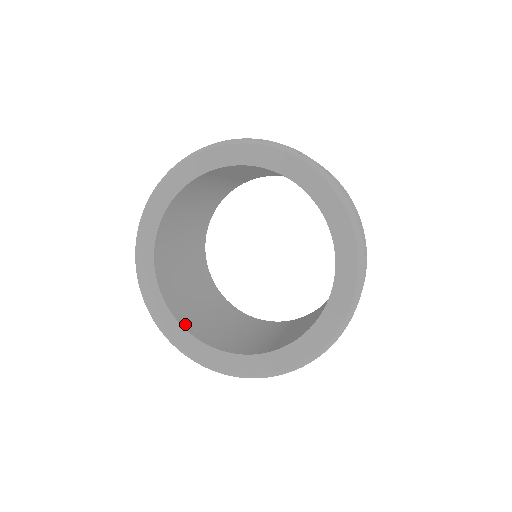
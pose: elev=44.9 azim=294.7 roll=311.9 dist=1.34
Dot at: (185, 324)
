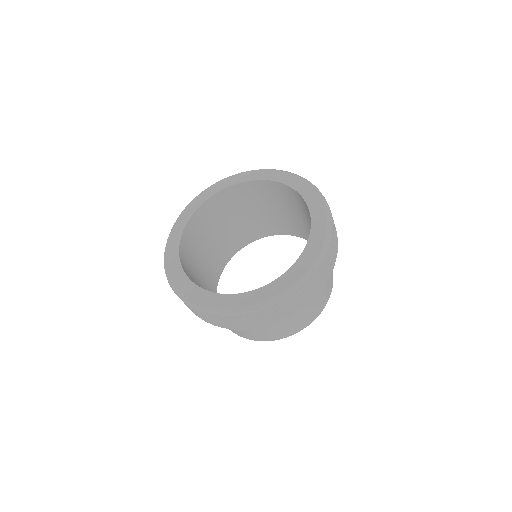
Dot at: (187, 275)
